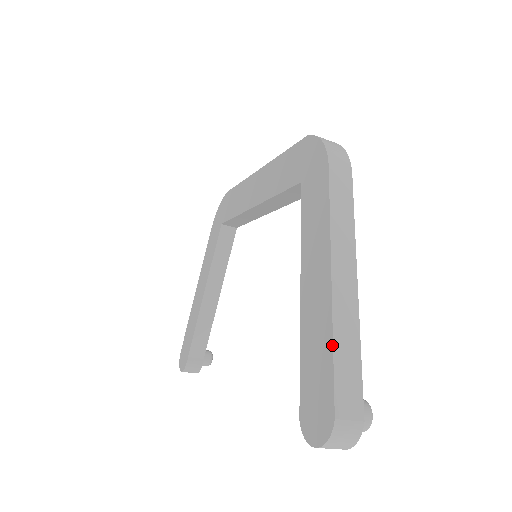
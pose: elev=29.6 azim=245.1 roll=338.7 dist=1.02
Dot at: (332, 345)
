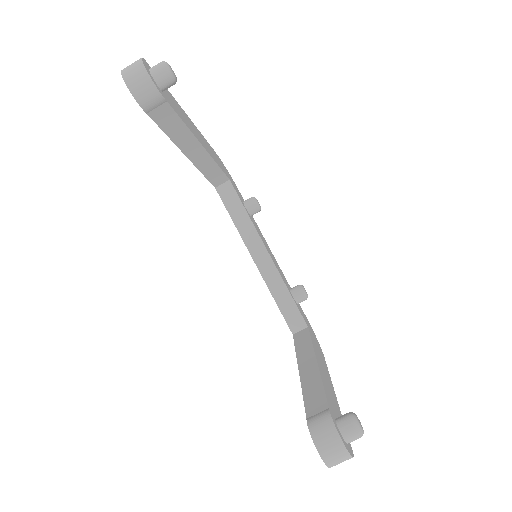
Dot at: occluded
